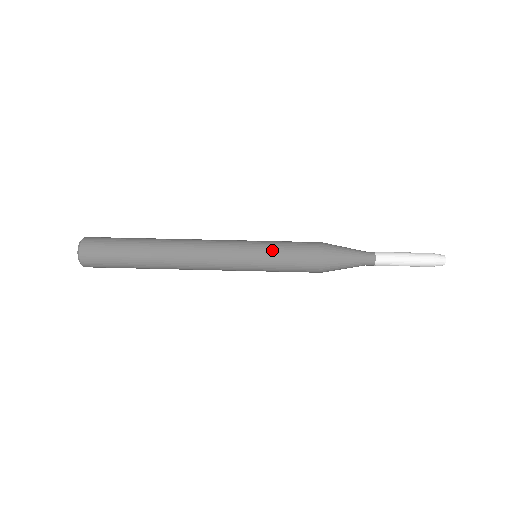
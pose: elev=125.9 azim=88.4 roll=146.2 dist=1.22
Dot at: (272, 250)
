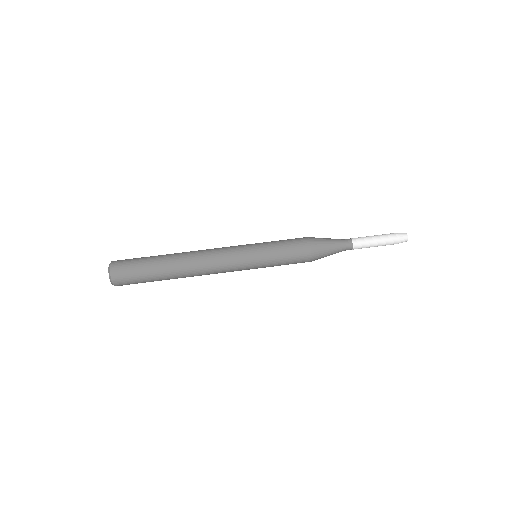
Dot at: (269, 250)
